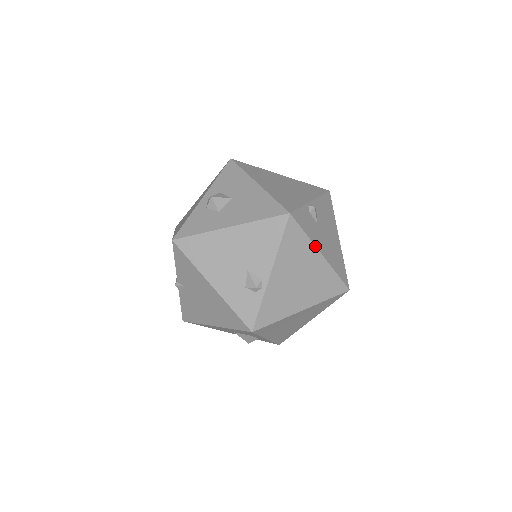
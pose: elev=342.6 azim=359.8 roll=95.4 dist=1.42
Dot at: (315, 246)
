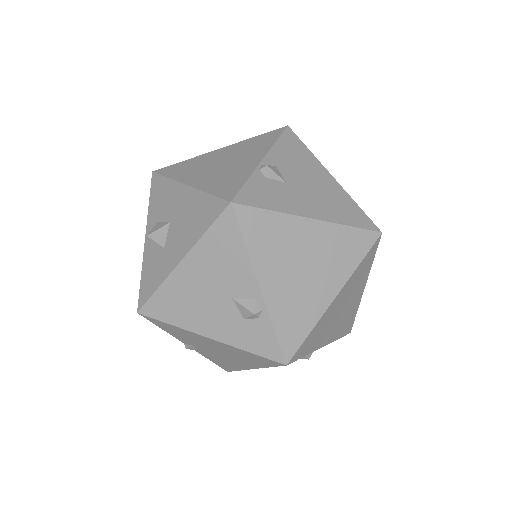
Dot at: (295, 216)
